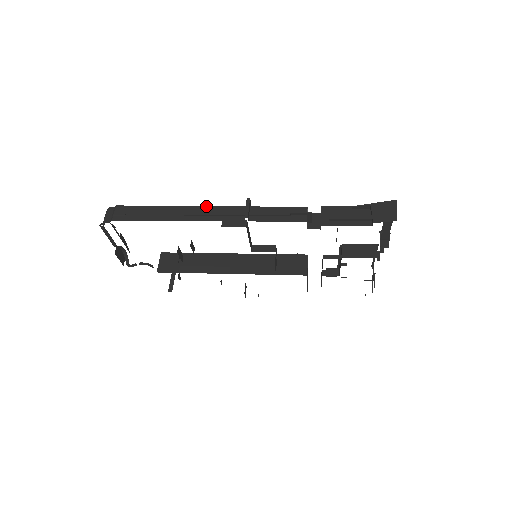
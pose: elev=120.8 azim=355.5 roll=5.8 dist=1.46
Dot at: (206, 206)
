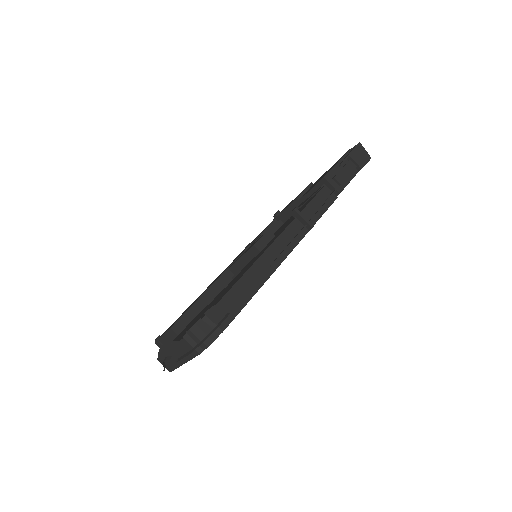
Dot at: (272, 242)
